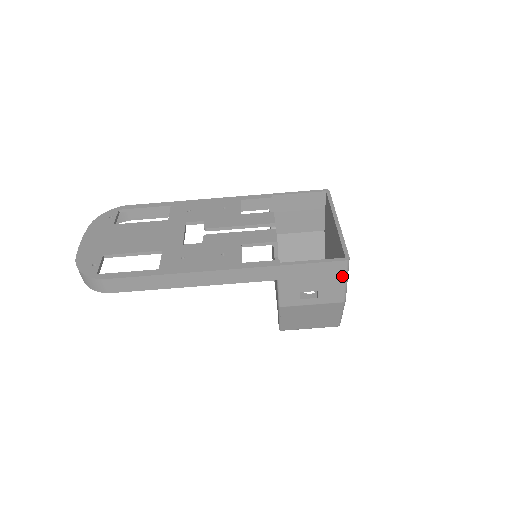
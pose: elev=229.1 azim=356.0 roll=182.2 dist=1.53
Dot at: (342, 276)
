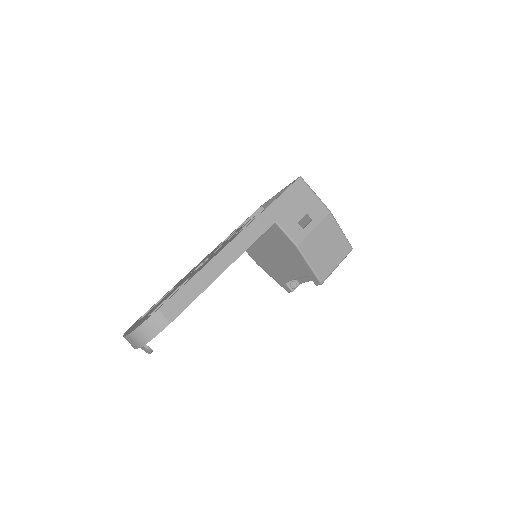
Dot at: (309, 191)
